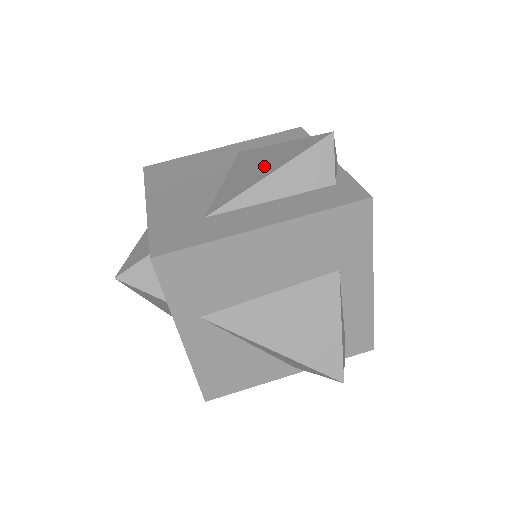
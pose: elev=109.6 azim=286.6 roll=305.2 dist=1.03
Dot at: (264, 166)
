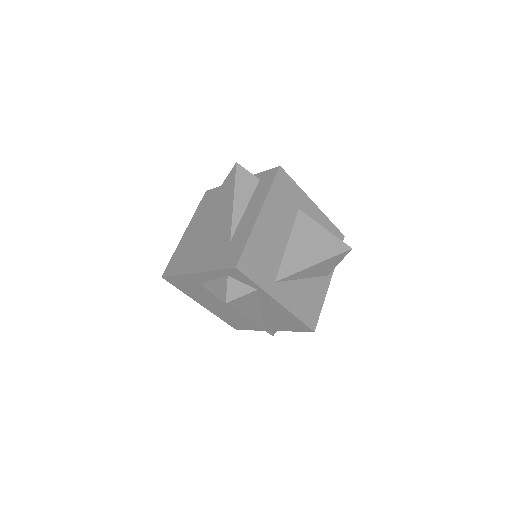
Dot at: (224, 204)
